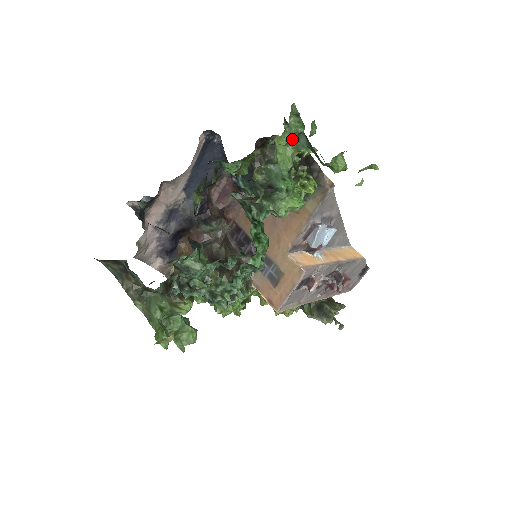
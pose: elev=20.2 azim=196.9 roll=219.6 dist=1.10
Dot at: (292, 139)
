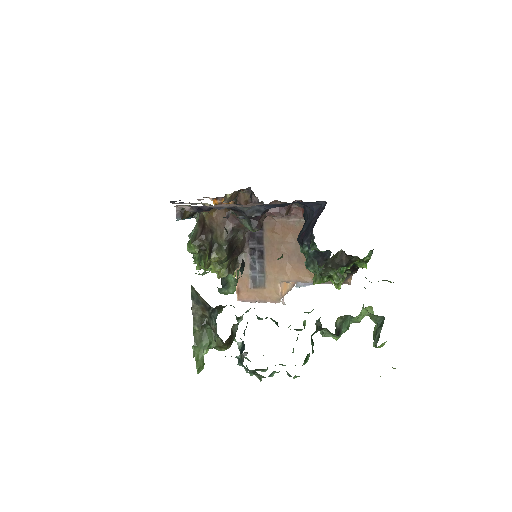
Dot at: (376, 315)
